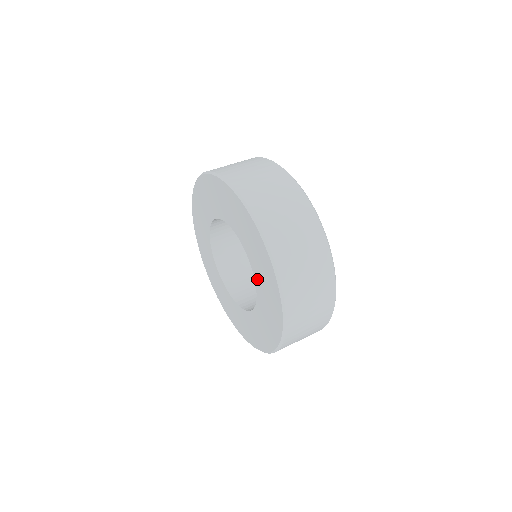
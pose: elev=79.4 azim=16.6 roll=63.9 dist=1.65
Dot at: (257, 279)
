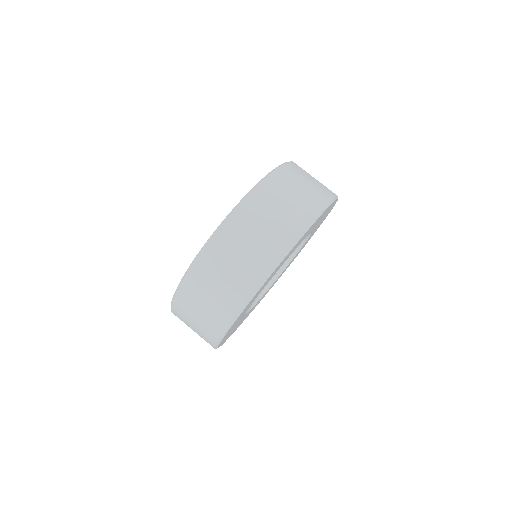
Dot at: occluded
